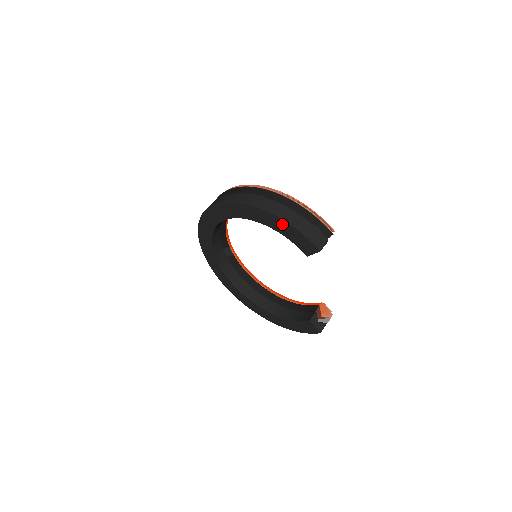
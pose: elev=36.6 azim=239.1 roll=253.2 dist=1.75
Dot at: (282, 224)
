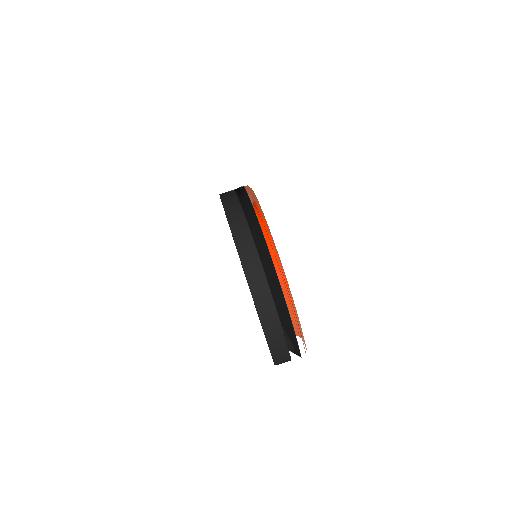
Dot at: occluded
